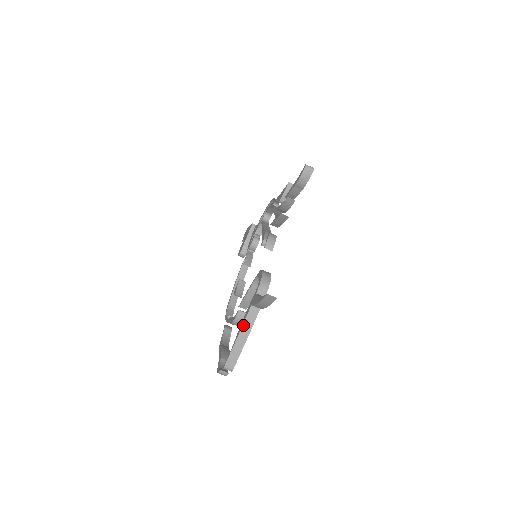
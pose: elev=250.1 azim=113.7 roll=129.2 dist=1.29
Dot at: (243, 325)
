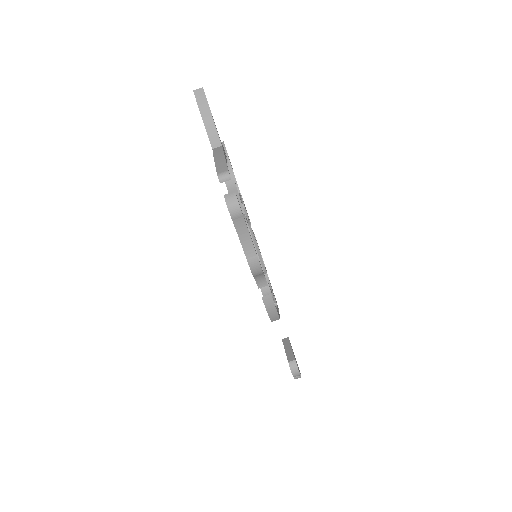
Dot at: (214, 155)
